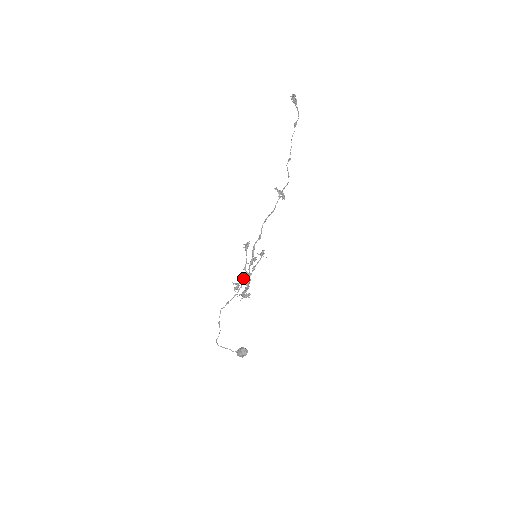
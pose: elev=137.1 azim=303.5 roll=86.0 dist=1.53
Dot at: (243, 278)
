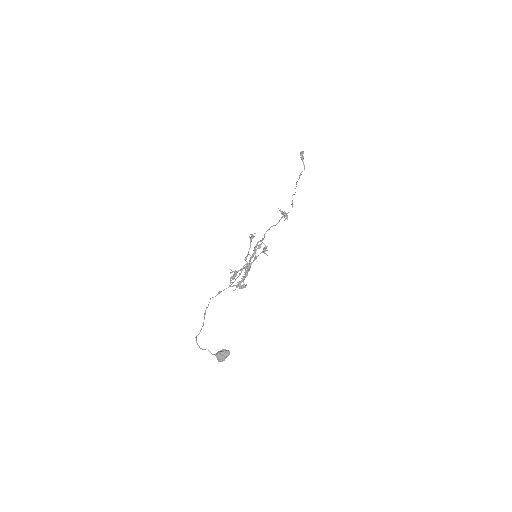
Dot at: occluded
